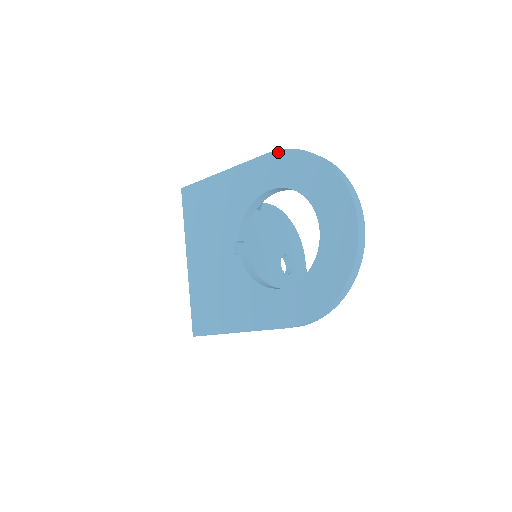
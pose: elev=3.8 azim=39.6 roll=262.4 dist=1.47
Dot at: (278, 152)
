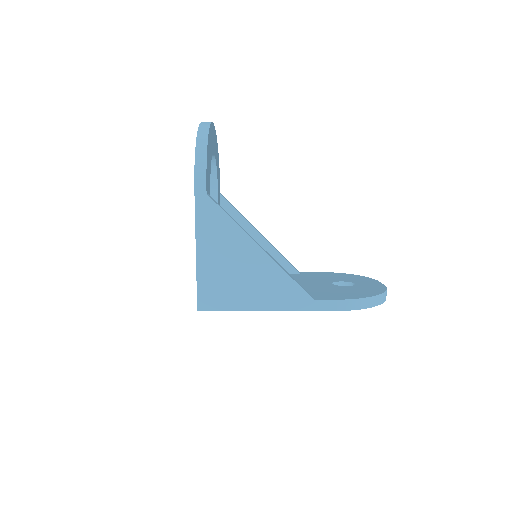
Dot at: occluded
